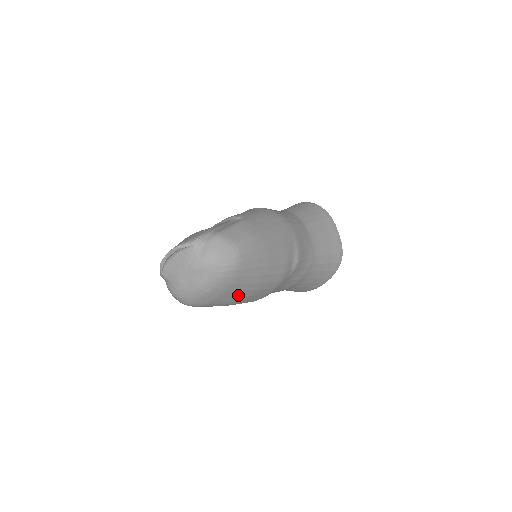
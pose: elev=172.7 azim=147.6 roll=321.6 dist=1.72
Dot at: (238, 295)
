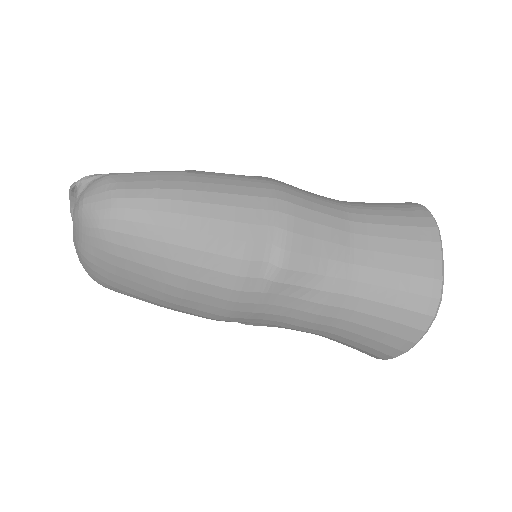
Dot at: (147, 285)
